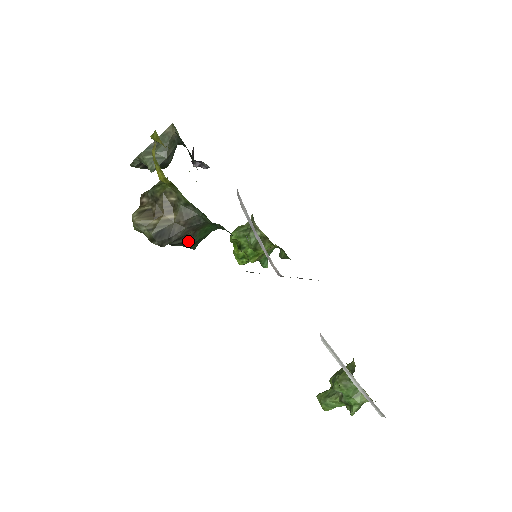
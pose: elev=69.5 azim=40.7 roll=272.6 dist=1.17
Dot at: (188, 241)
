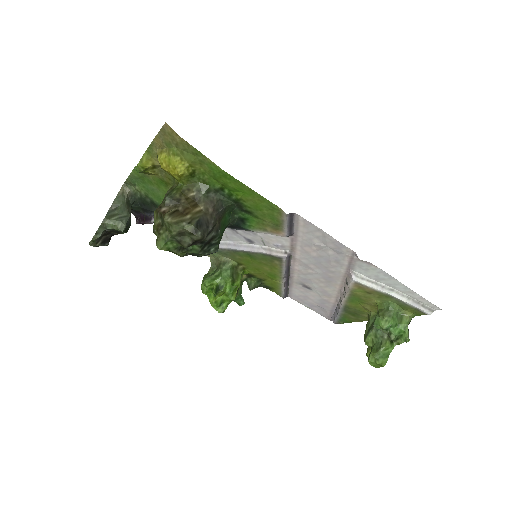
Dot at: (216, 234)
